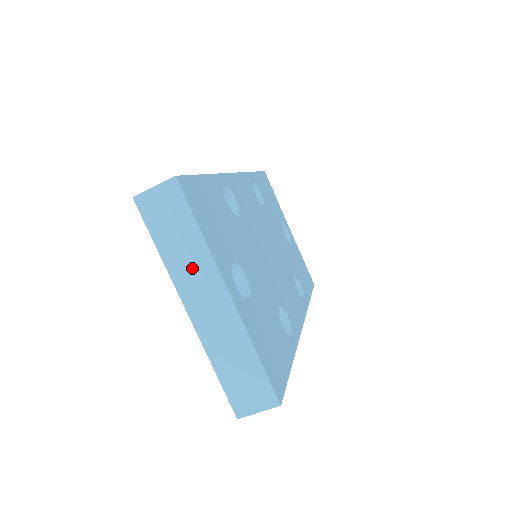
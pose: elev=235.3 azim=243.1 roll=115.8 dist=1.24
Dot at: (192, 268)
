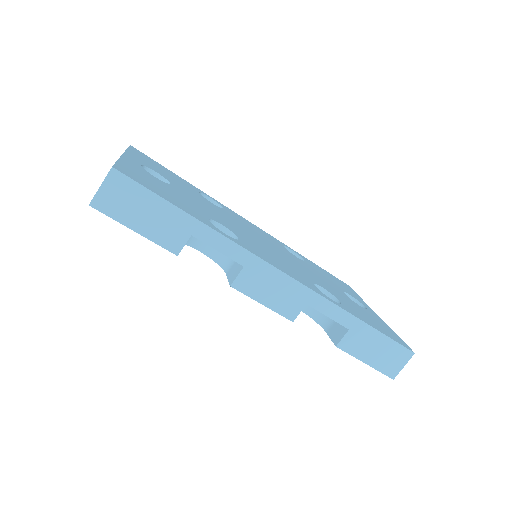
Dot at: occluded
